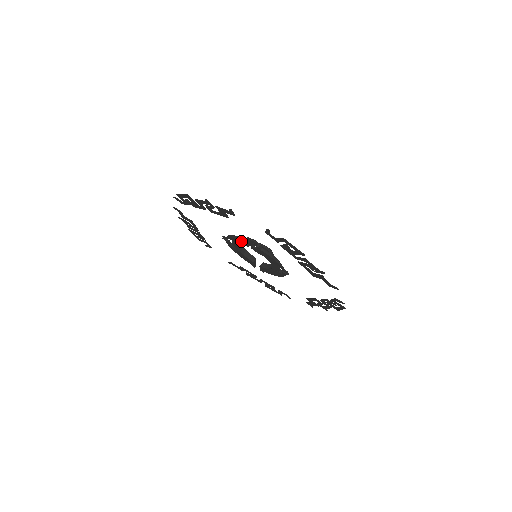
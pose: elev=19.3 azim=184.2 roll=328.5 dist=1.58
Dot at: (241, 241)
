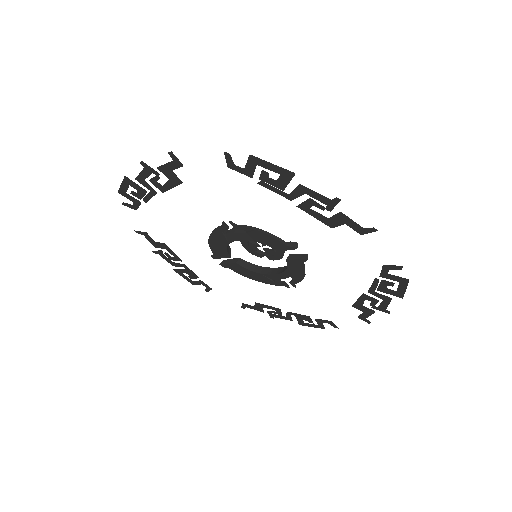
Dot at: (276, 243)
